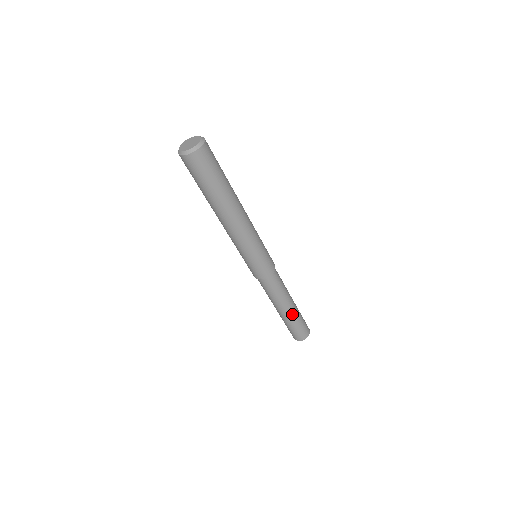
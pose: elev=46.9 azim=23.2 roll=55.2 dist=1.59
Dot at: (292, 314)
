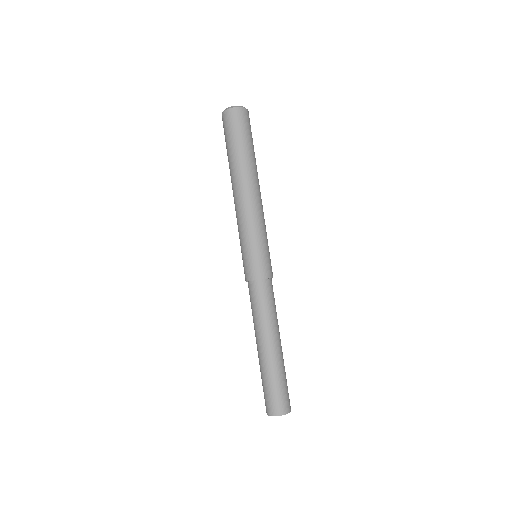
Dot at: (278, 357)
